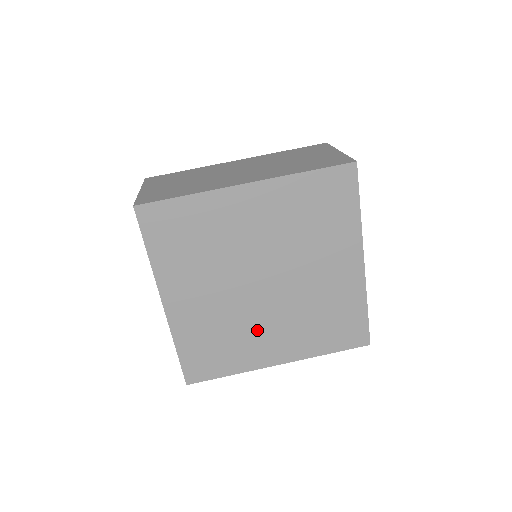
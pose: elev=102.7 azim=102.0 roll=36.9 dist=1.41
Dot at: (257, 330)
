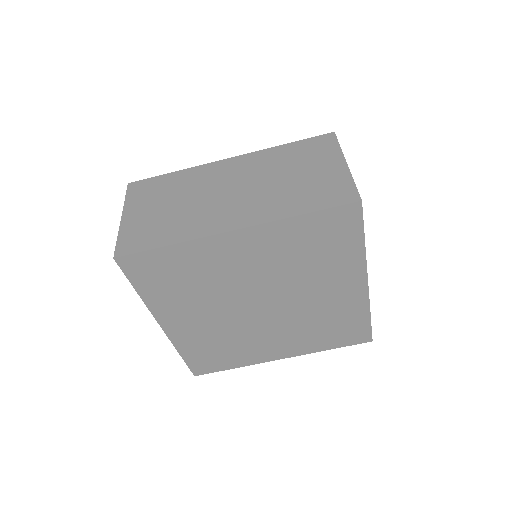
Dot at: (258, 338)
